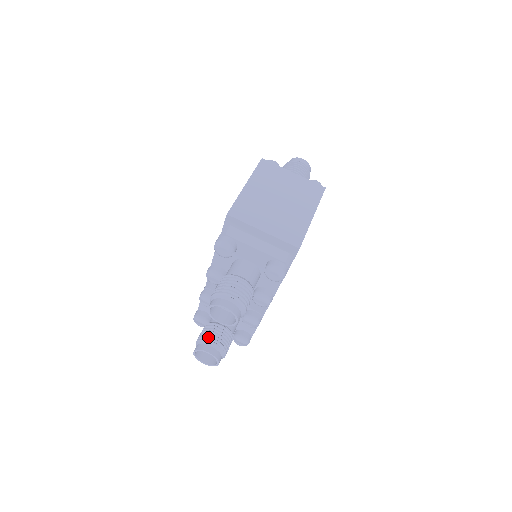
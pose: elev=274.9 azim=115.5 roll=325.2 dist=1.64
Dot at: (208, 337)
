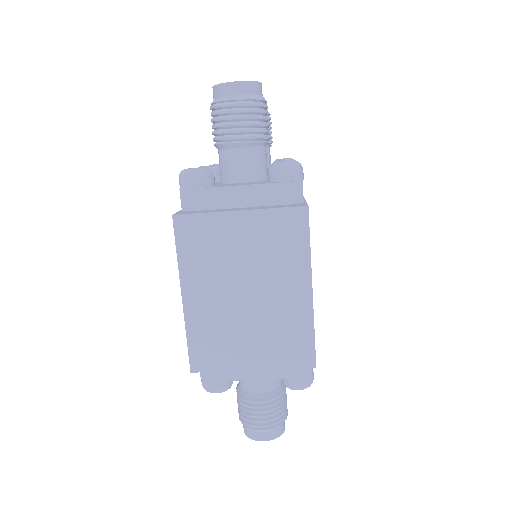
Dot at: occluded
